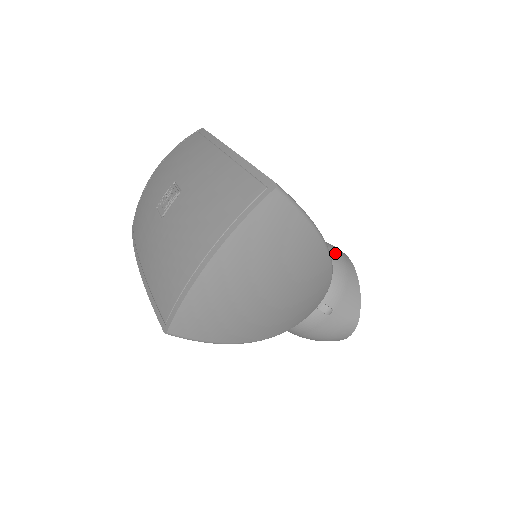
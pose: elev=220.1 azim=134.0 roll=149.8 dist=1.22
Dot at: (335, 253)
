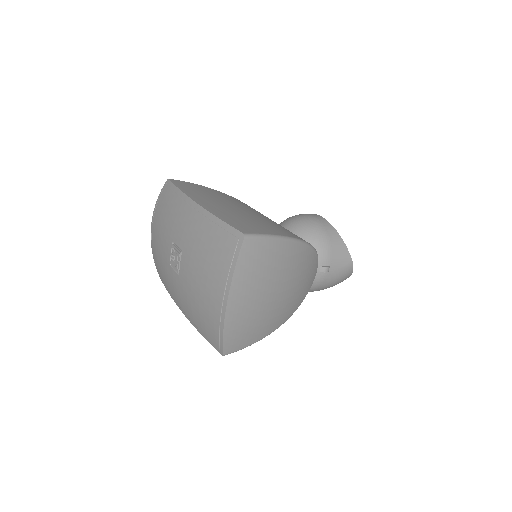
Dot at: (312, 223)
